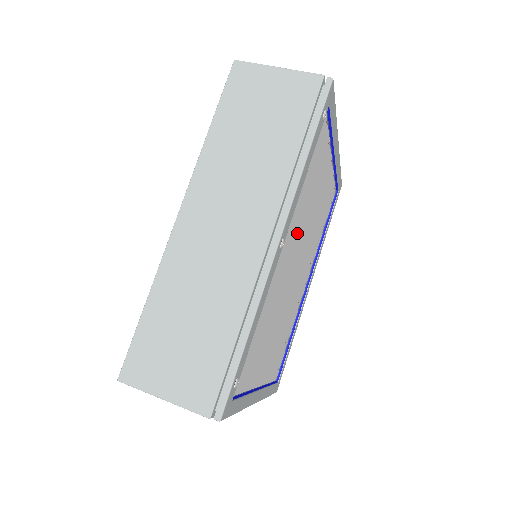
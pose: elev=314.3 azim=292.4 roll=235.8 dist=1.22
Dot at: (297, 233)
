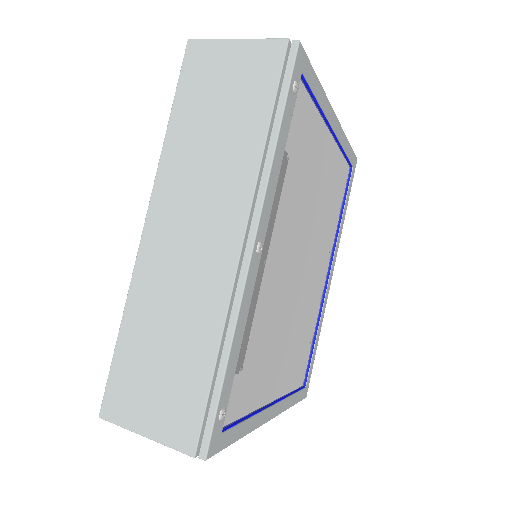
Dot at: (289, 228)
